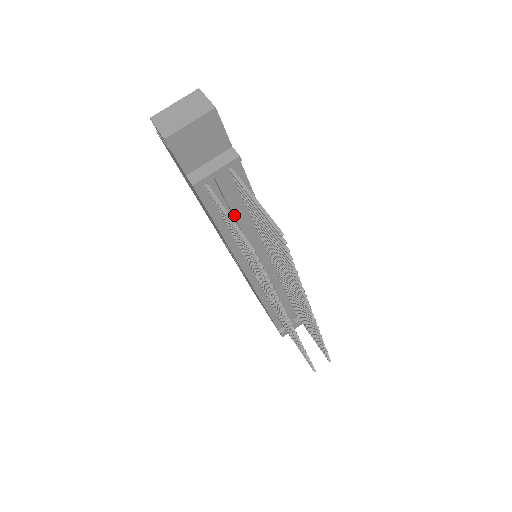
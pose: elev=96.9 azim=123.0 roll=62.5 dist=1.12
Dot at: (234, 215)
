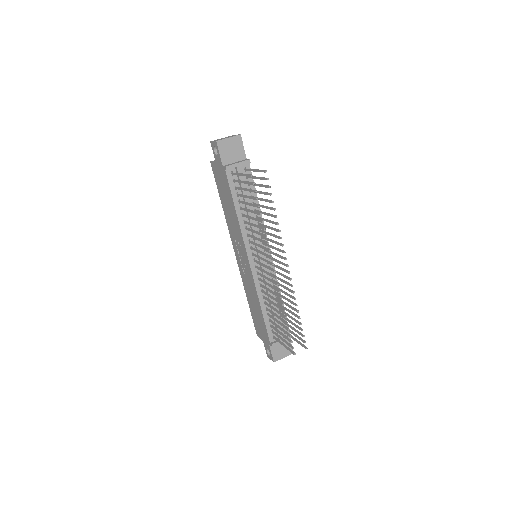
Dot at: (244, 198)
